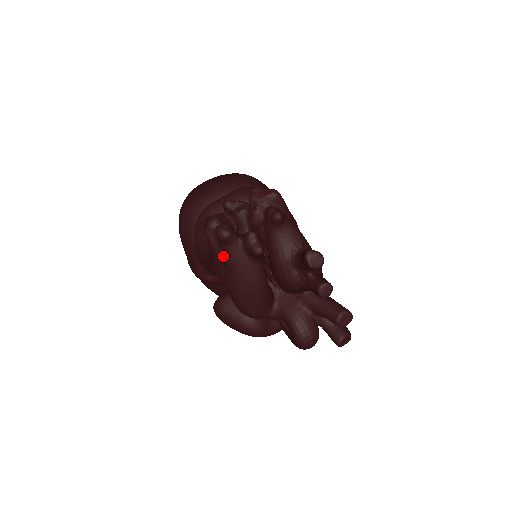
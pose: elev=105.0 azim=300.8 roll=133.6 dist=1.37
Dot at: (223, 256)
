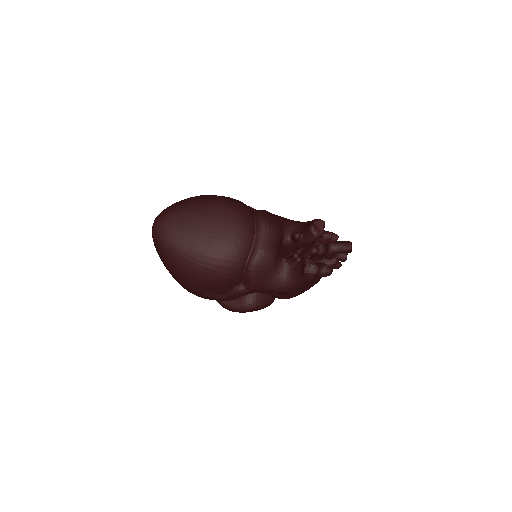
Dot at: (313, 282)
